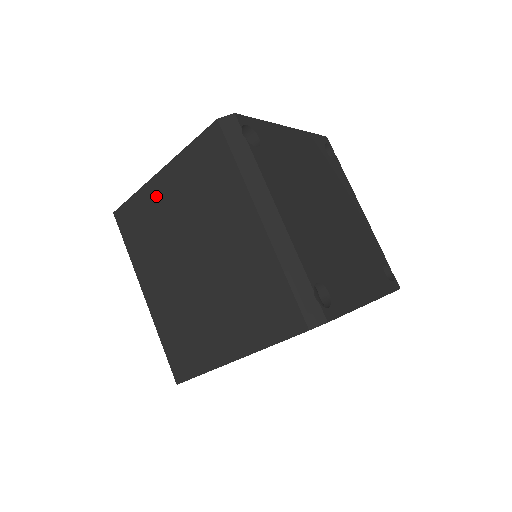
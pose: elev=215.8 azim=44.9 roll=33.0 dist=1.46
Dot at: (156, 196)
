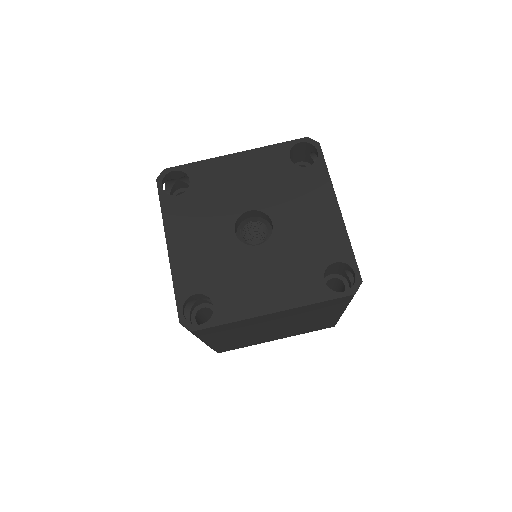
Dot at: occluded
